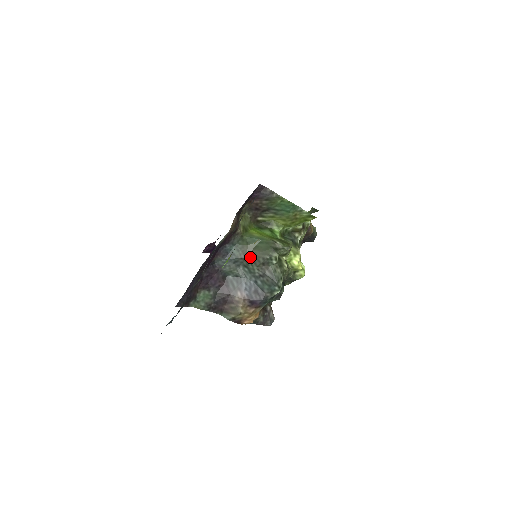
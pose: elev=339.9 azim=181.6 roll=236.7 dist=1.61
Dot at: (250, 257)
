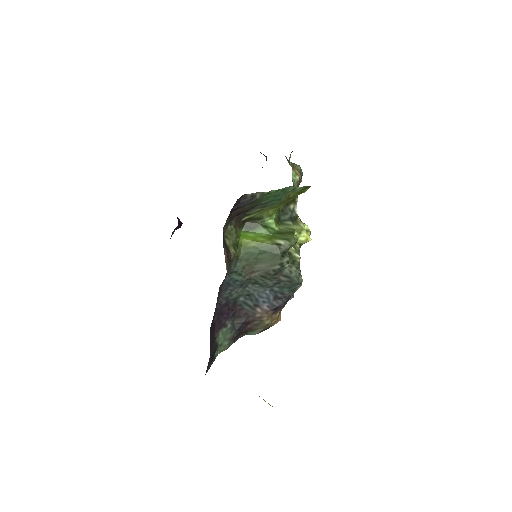
Dot at: (257, 274)
